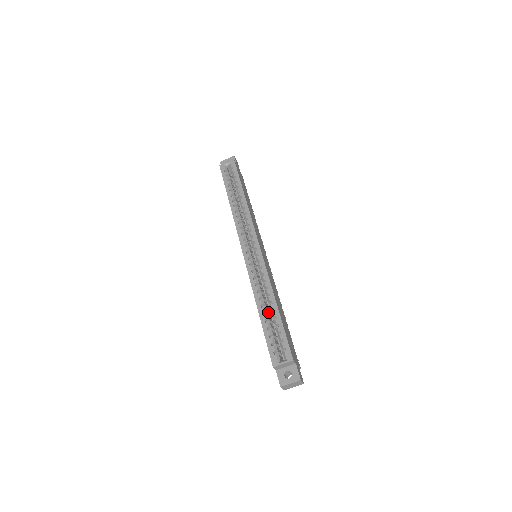
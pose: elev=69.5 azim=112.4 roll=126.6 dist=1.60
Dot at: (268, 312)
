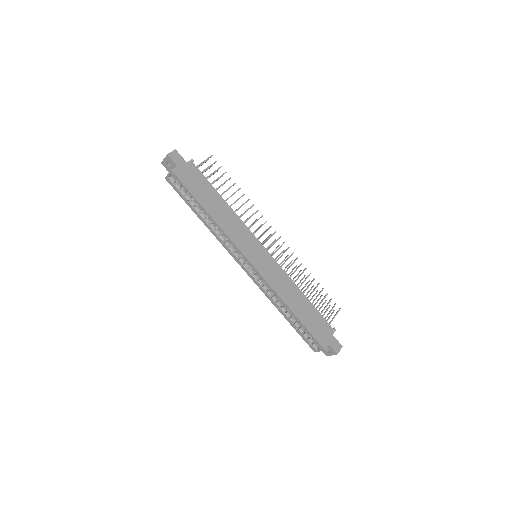
Dot at: occluded
